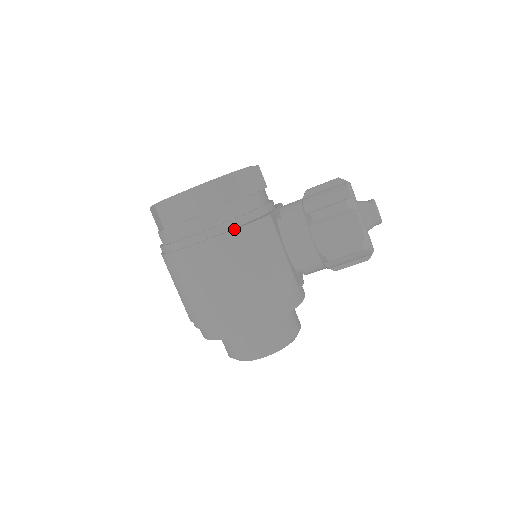
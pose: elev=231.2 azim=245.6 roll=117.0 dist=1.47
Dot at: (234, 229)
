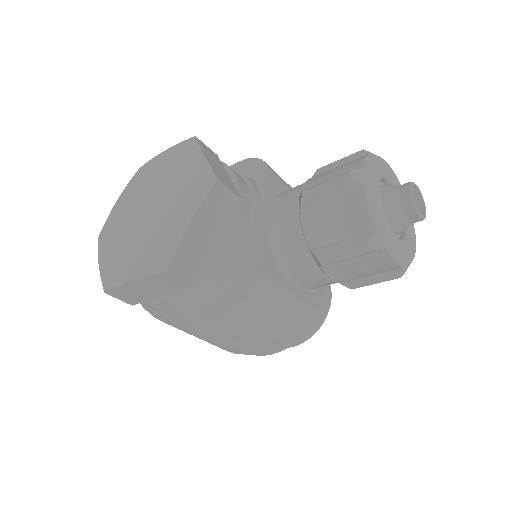
Dot at: (219, 312)
